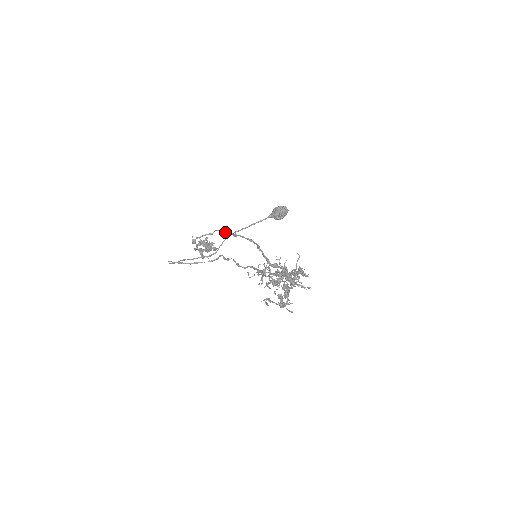
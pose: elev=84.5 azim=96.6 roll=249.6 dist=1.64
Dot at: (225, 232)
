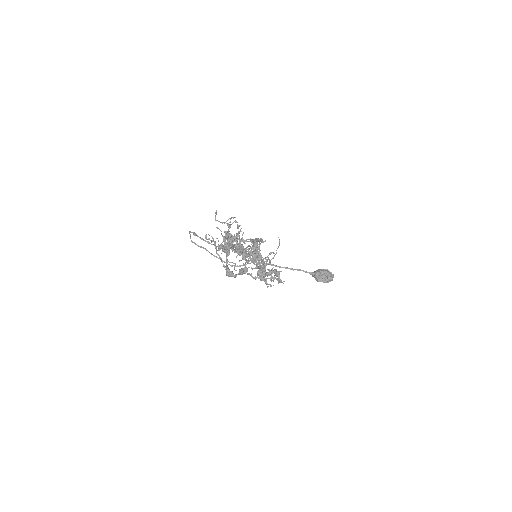
Dot at: occluded
